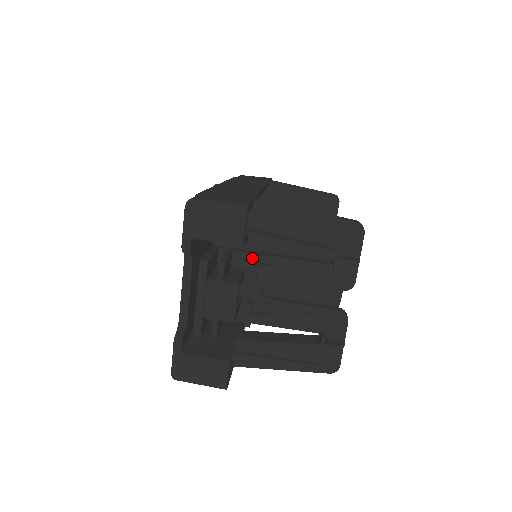
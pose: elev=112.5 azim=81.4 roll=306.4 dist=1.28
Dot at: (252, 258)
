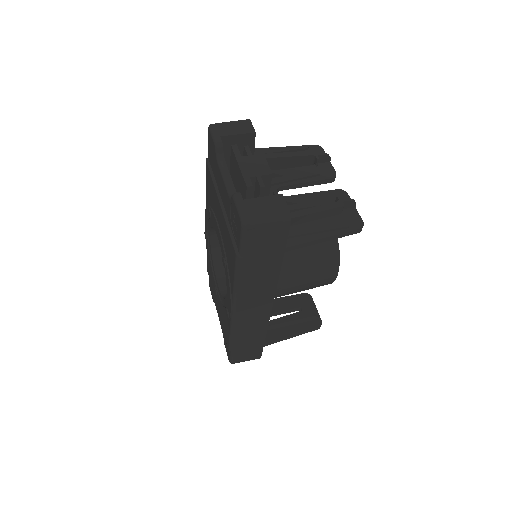
Dot at: occluded
